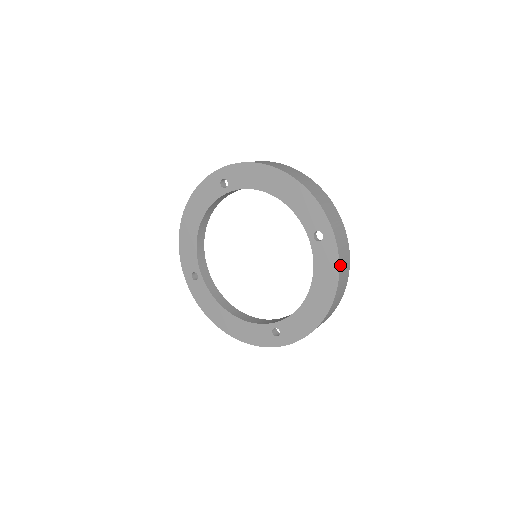
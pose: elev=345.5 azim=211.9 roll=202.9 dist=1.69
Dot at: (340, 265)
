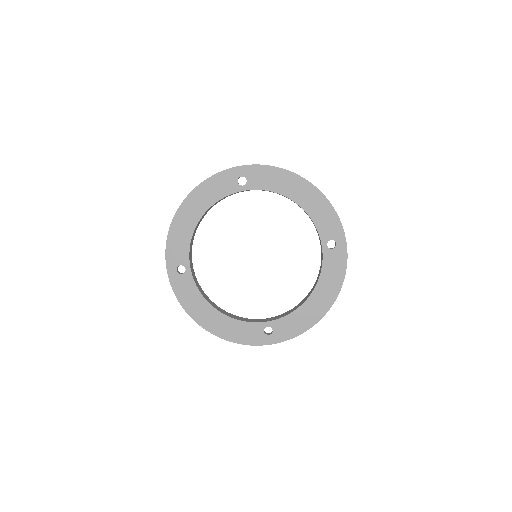
Dot at: (345, 272)
